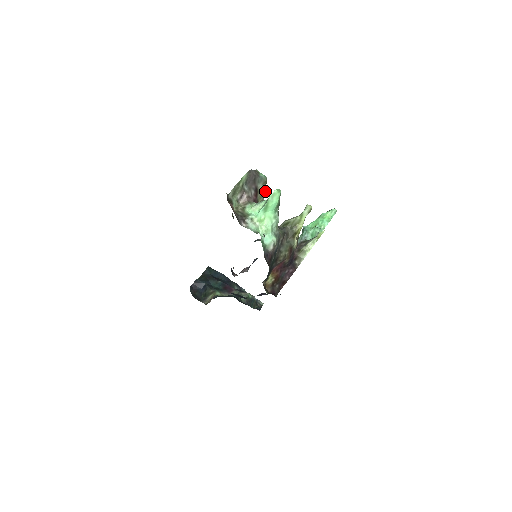
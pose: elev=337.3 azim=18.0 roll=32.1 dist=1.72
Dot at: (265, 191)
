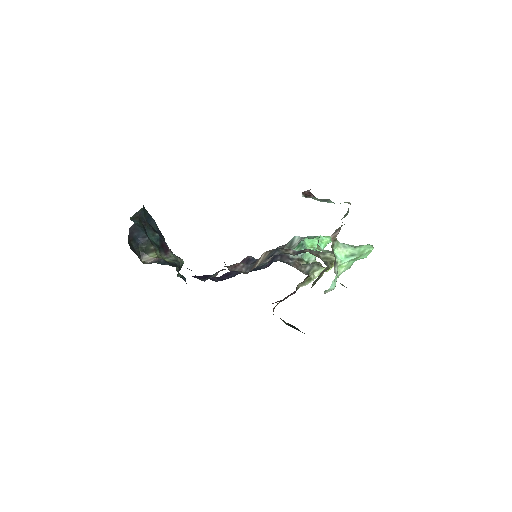
Dot at: occluded
